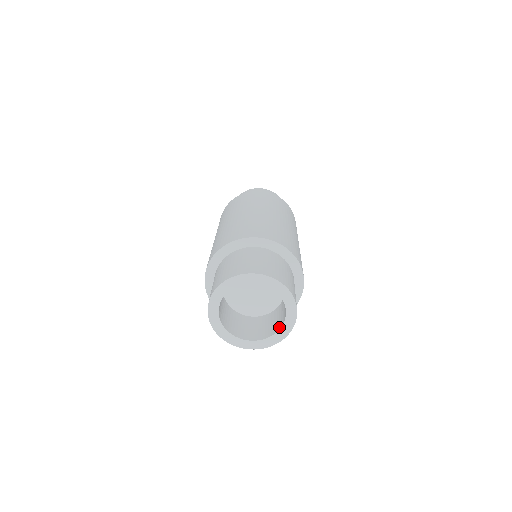
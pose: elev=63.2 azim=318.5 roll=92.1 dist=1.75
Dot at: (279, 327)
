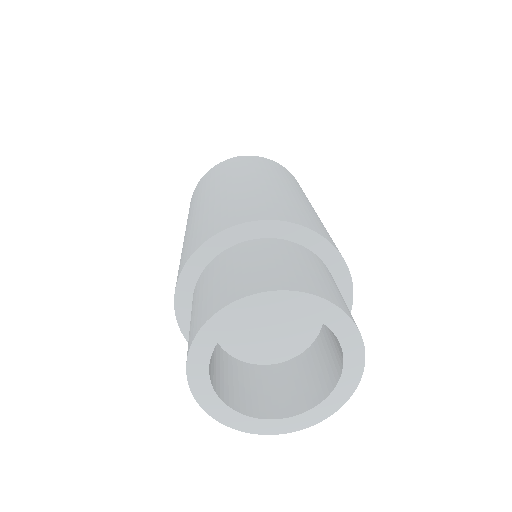
Dot at: (274, 413)
